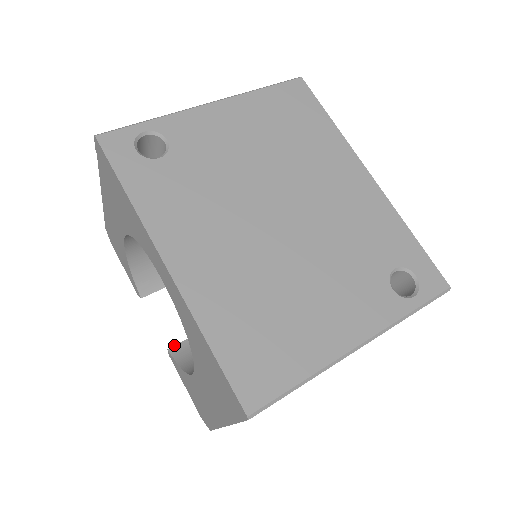
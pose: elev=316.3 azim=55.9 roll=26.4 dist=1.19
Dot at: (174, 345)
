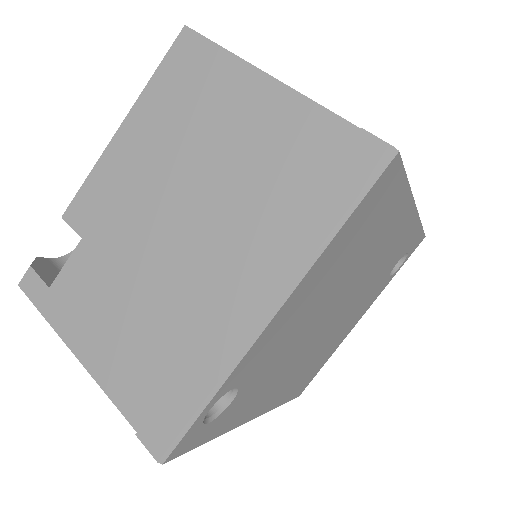
Dot at: occluded
